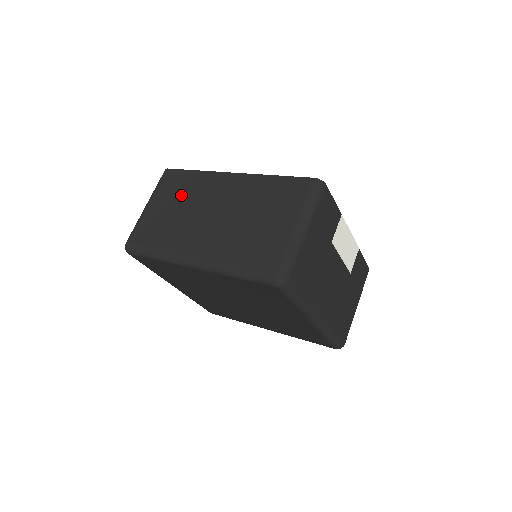
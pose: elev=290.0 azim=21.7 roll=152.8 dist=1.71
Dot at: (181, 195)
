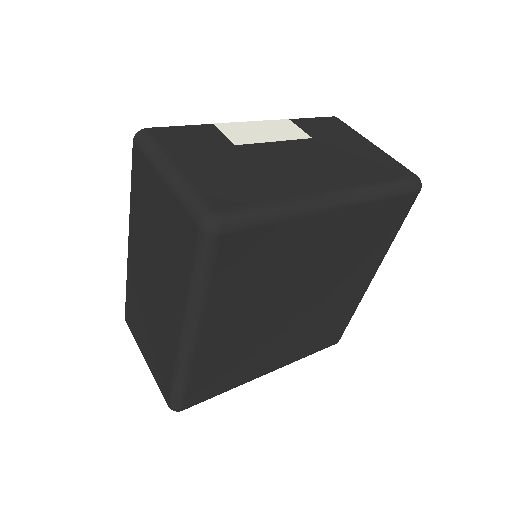
Dot at: (140, 316)
